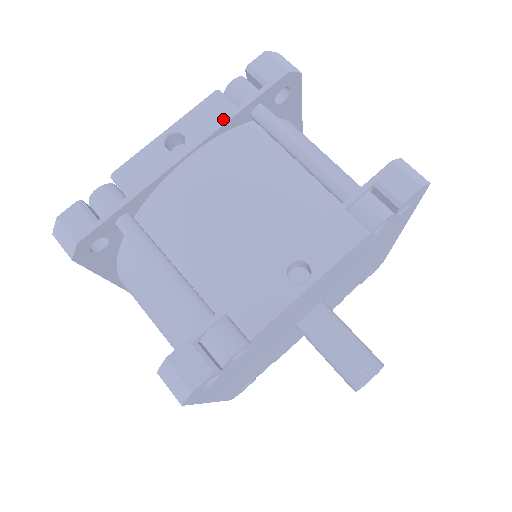
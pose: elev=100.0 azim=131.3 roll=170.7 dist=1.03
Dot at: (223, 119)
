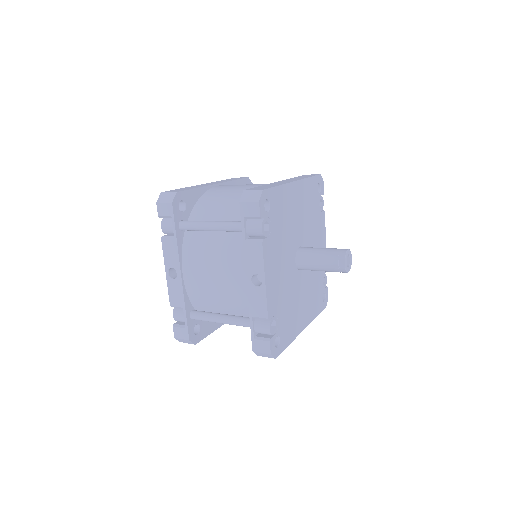
Dot at: (175, 248)
